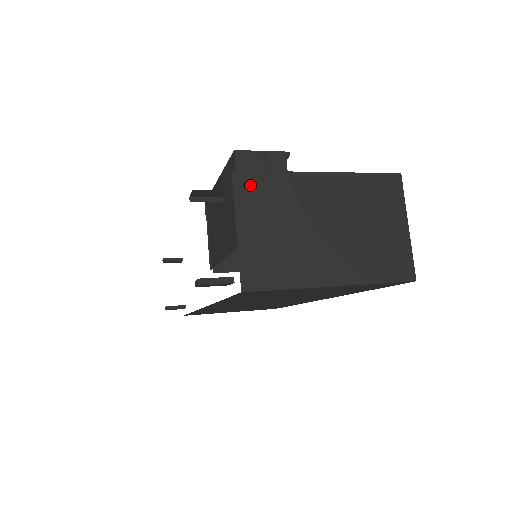
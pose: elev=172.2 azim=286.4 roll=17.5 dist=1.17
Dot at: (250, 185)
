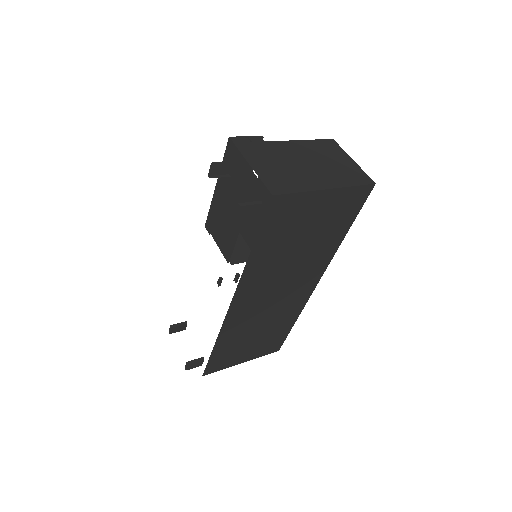
Dot at: (248, 148)
